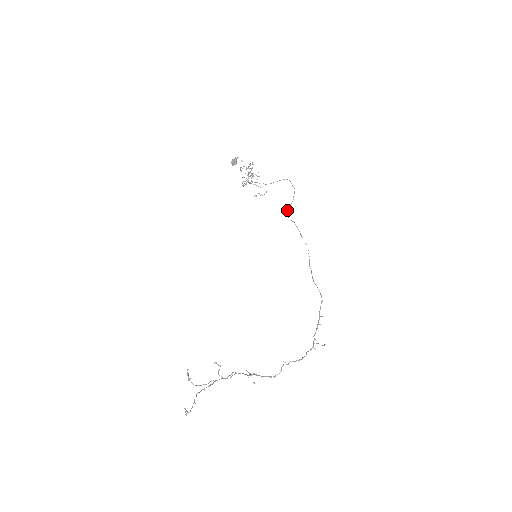
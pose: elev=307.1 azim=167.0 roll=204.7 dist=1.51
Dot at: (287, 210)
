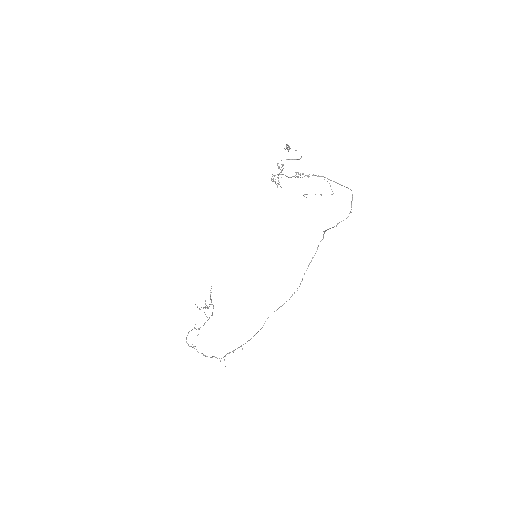
Dot at: (324, 232)
